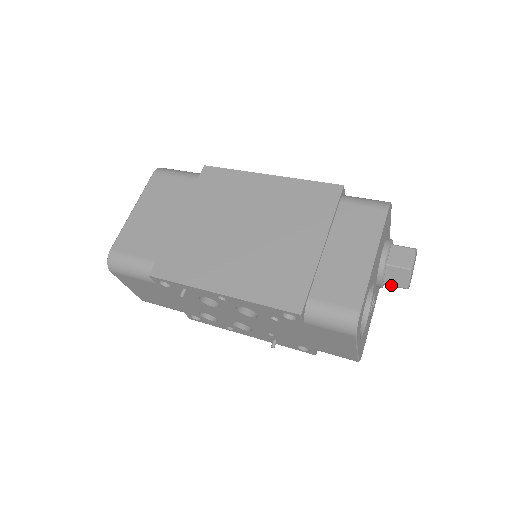
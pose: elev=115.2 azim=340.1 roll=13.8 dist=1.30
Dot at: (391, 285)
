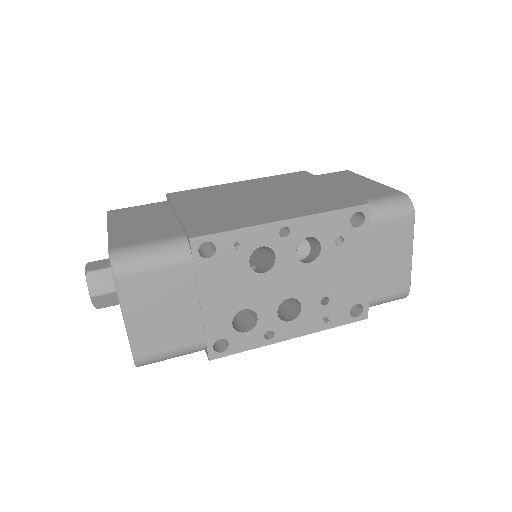
Dot at: occluded
